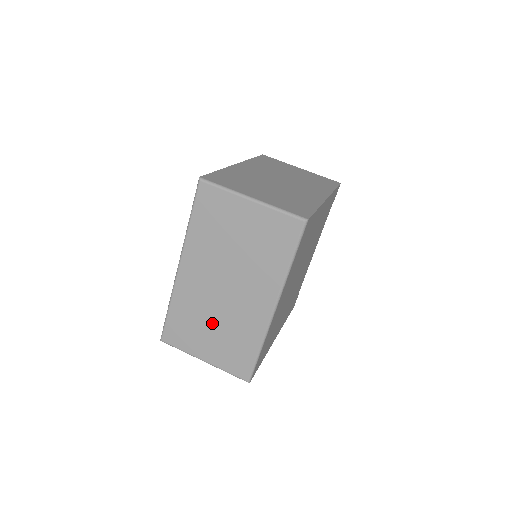
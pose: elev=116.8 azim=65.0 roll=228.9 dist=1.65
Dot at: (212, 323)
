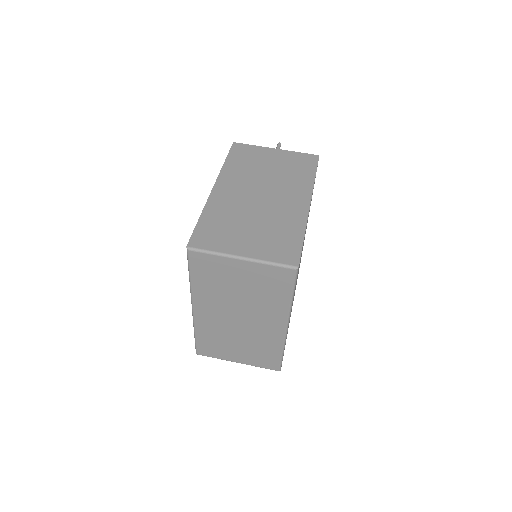
Dot at: (236, 341)
